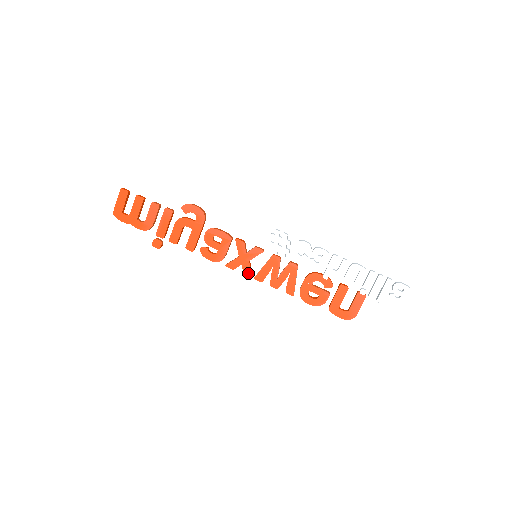
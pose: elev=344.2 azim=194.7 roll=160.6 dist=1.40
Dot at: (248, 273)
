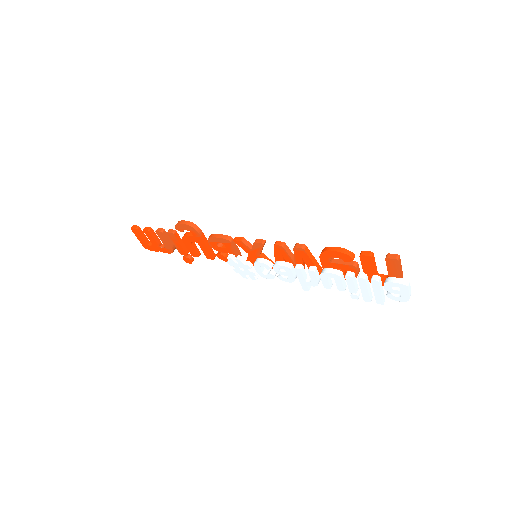
Dot at: occluded
